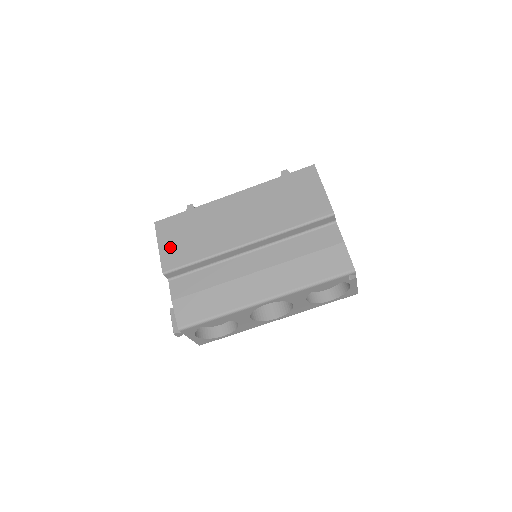
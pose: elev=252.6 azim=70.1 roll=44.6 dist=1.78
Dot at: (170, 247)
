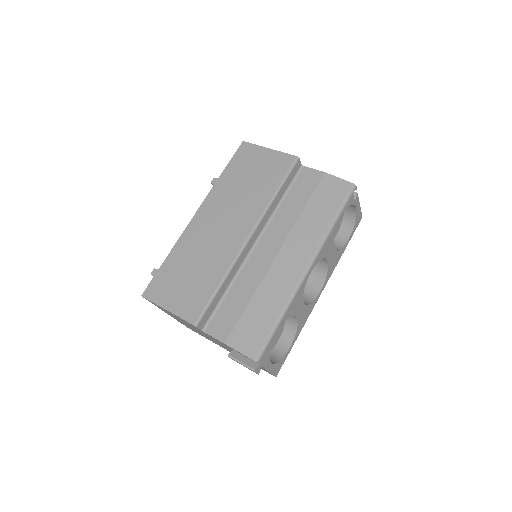
Dot at: (179, 300)
